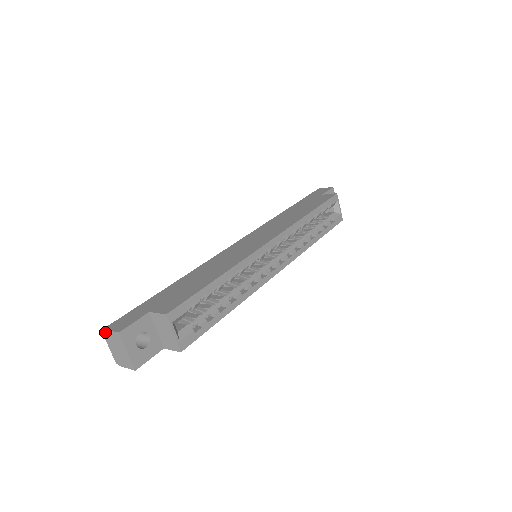
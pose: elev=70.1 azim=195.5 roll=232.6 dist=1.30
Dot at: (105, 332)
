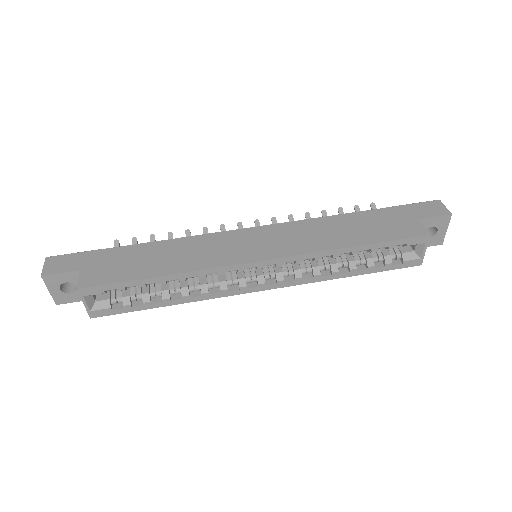
Dot at: (46, 261)
